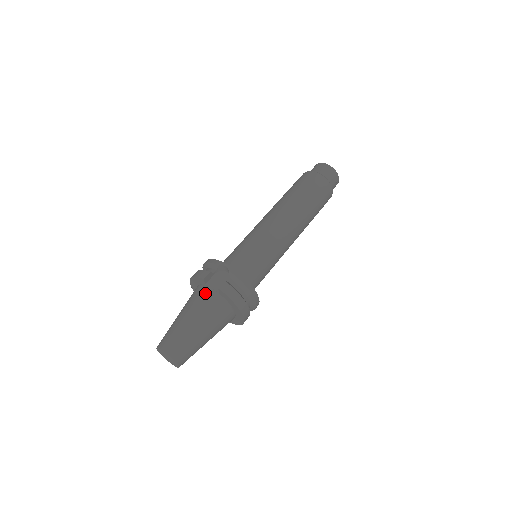
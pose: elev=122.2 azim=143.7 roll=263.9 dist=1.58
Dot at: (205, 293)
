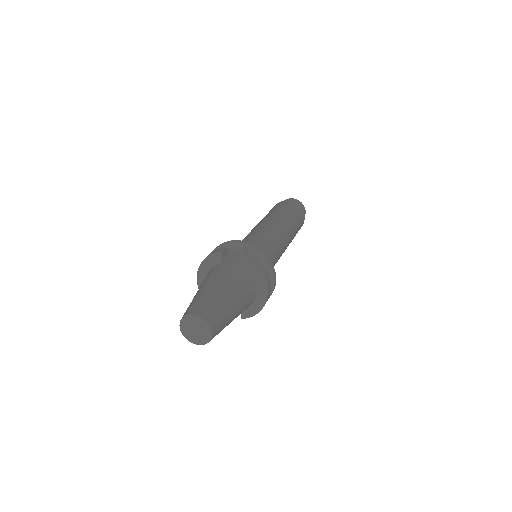
Dot at: (224, 266)
